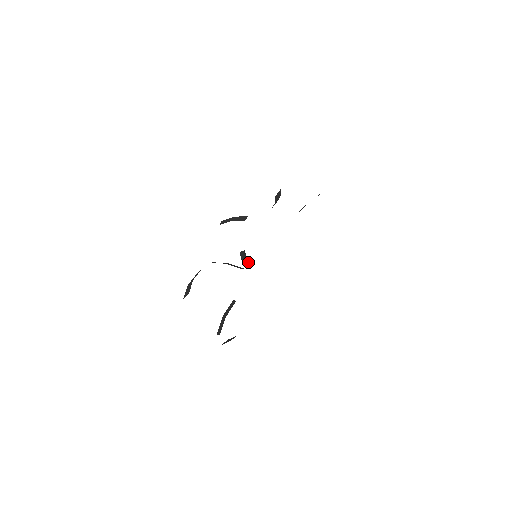
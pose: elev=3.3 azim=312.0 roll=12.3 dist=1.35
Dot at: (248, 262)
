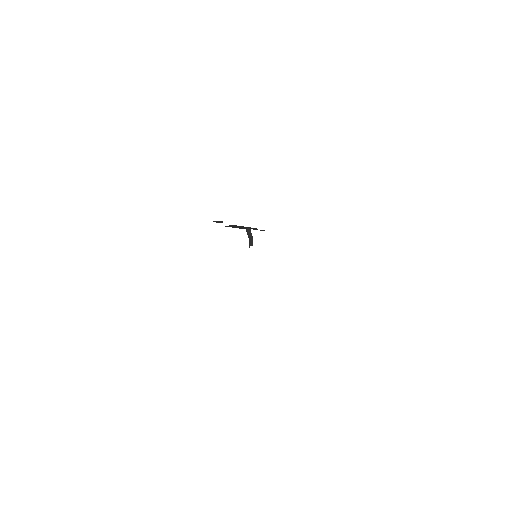
Dot at: (249, 238)
